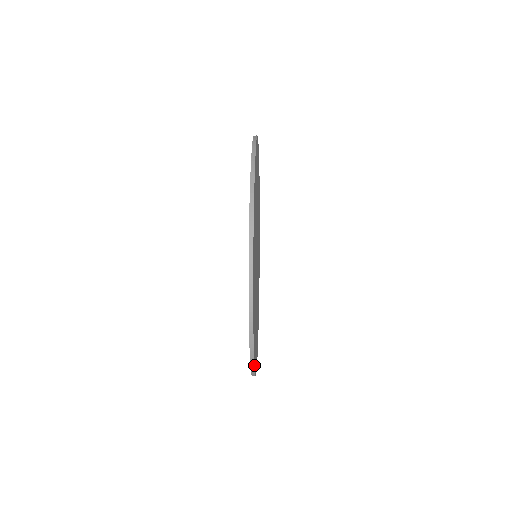
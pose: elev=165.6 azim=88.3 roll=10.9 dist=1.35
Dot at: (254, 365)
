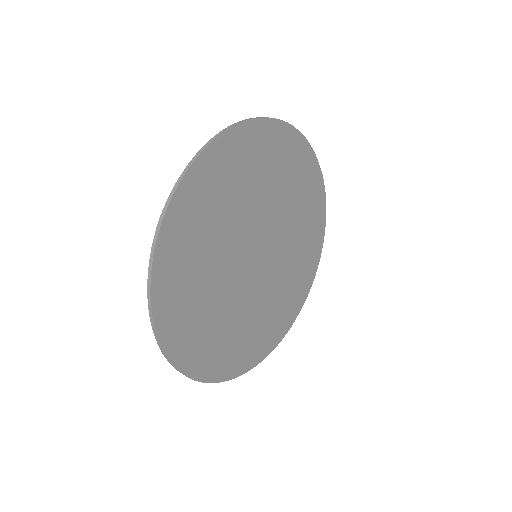
Dot at: (153, 309)
